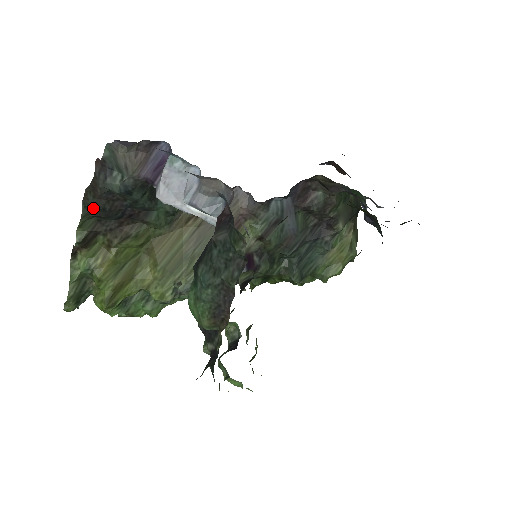
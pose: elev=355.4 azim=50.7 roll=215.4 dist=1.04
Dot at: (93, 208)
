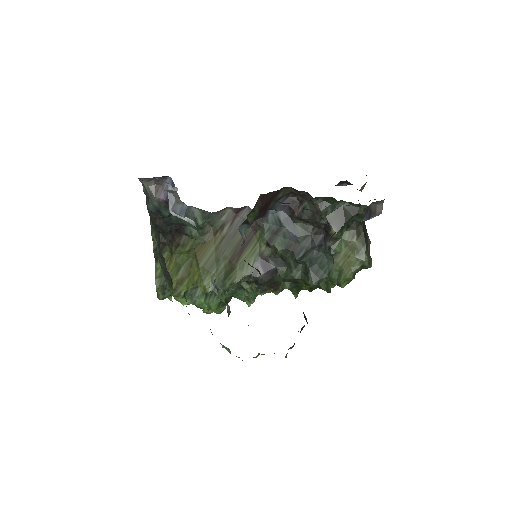
Dot at: (153, 226)
